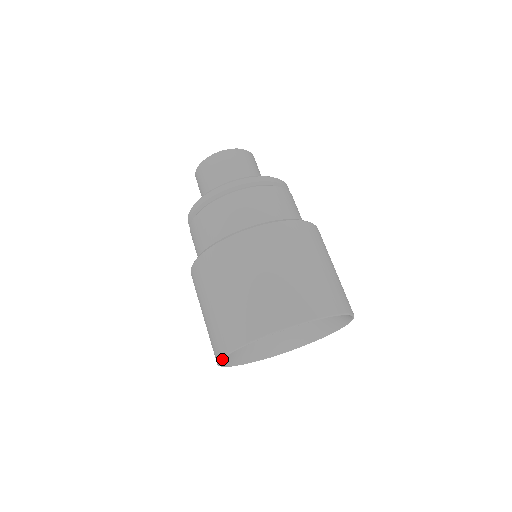
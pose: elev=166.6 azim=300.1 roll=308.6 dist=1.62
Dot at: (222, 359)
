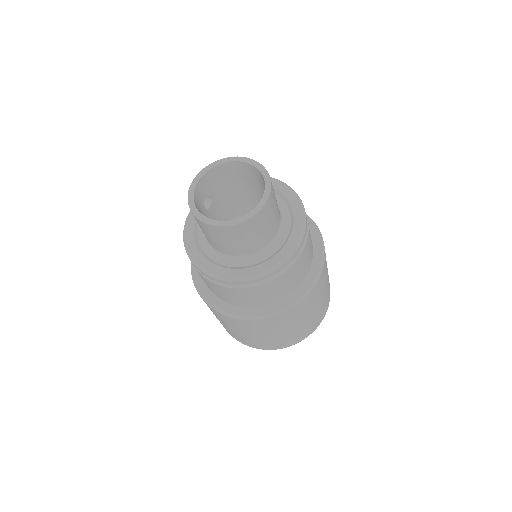
Dot at: occluded
